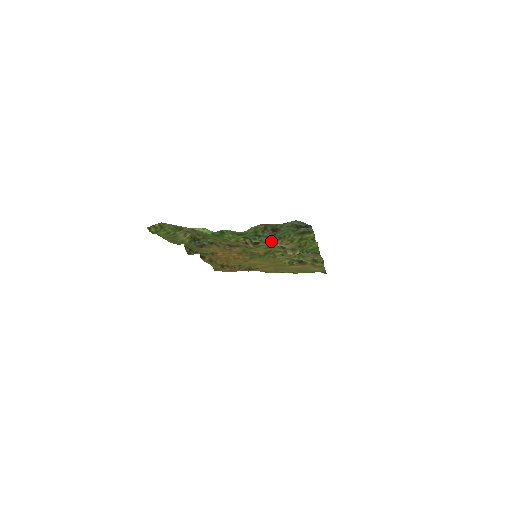
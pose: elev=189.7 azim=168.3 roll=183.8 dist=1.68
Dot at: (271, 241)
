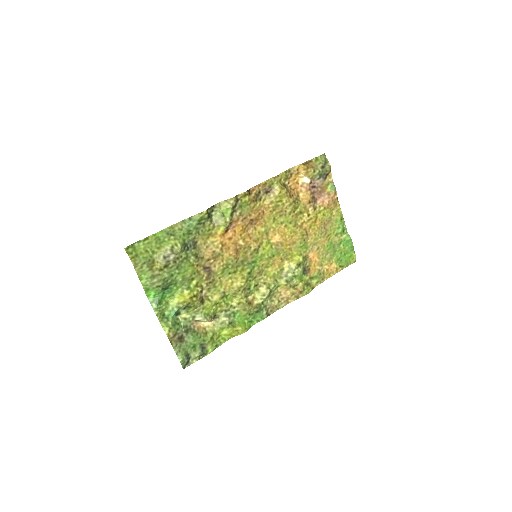
Dot at: (190, 325)
